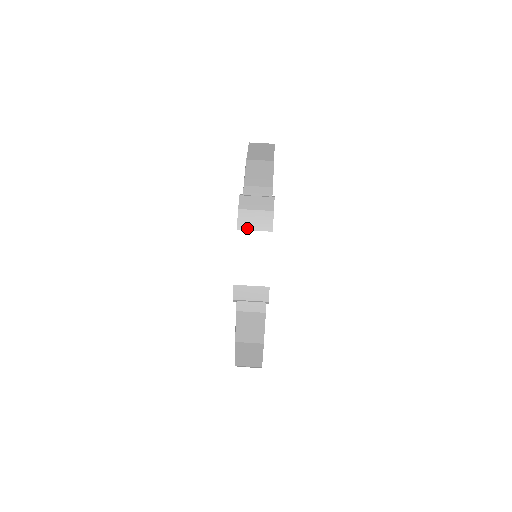
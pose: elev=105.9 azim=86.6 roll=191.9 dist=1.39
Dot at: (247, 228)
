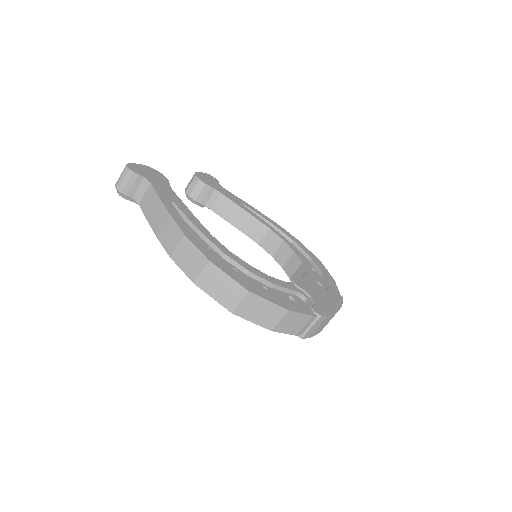
Dot at: occluded
